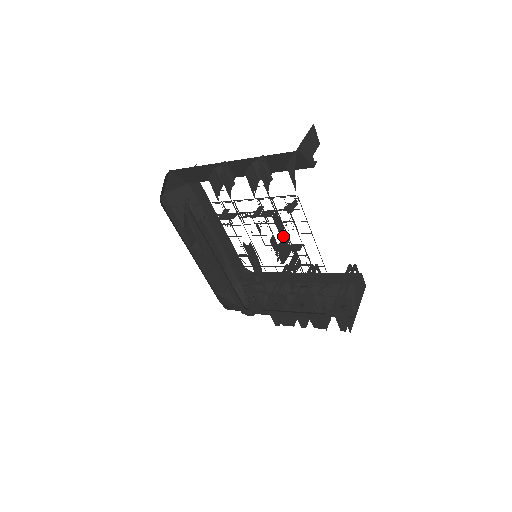
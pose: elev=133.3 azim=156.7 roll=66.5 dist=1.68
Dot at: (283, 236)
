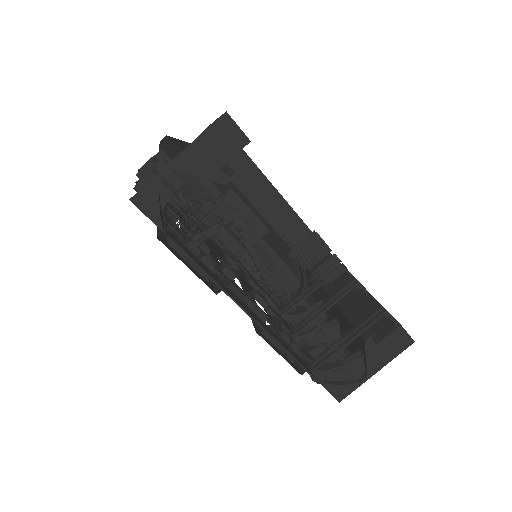
Dot at: occluded
